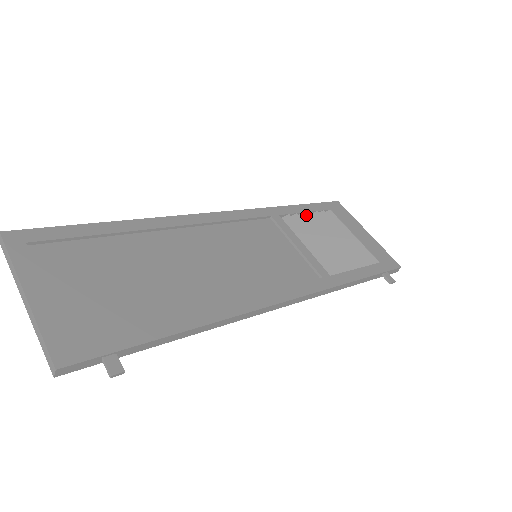
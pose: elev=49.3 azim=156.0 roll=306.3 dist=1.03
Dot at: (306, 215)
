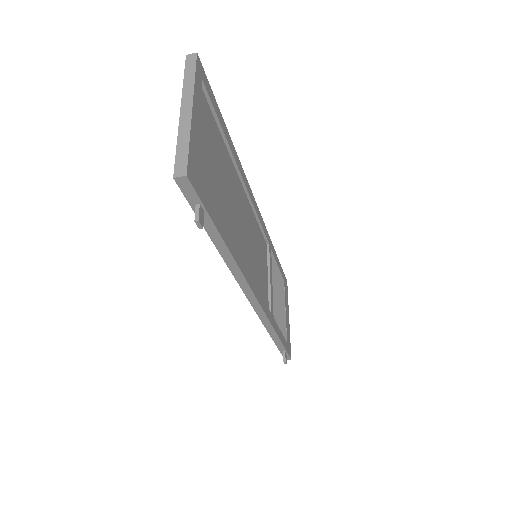
Dot at: occluded
